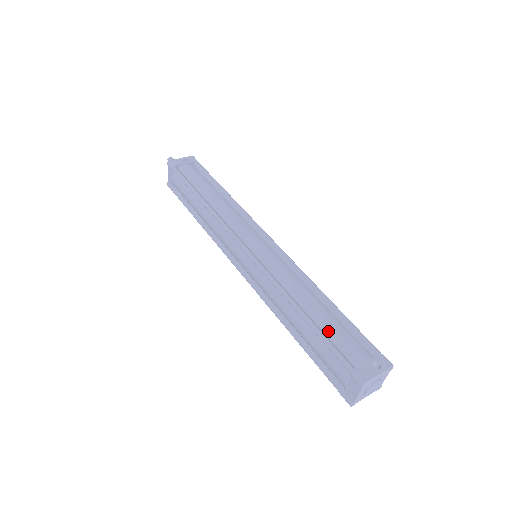
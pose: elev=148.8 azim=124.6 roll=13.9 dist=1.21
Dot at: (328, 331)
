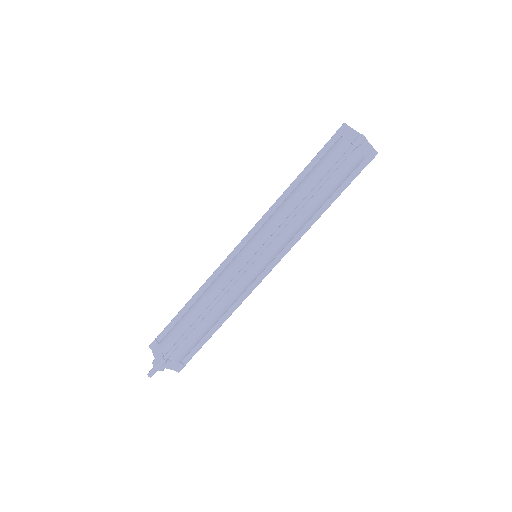
Dot at: occluded
